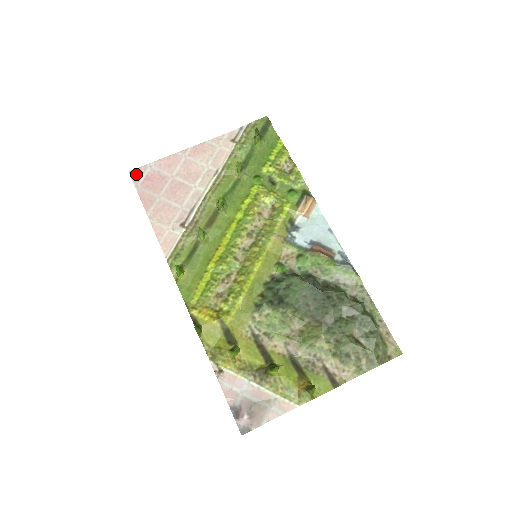
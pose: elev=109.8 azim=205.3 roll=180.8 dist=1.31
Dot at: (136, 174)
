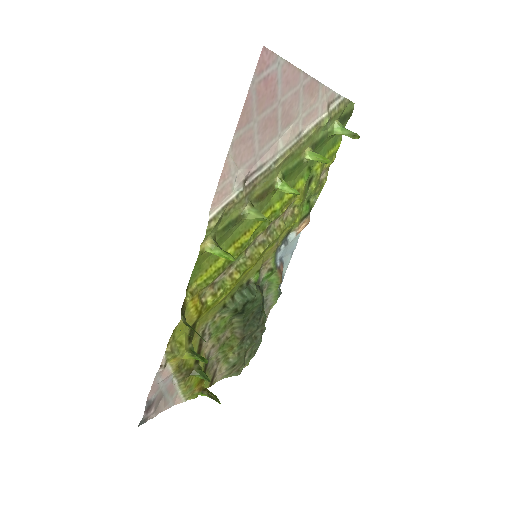
Dot at: (265, 60)
